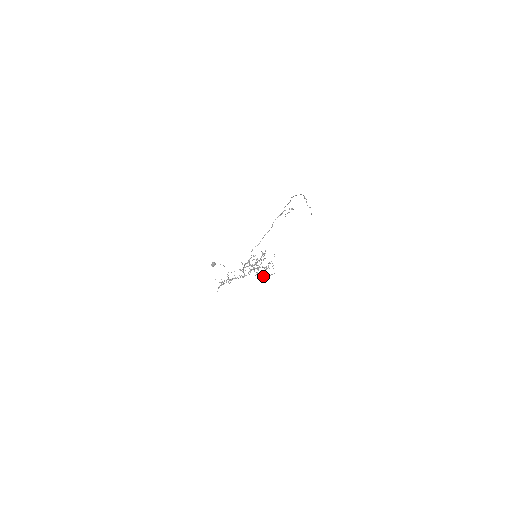
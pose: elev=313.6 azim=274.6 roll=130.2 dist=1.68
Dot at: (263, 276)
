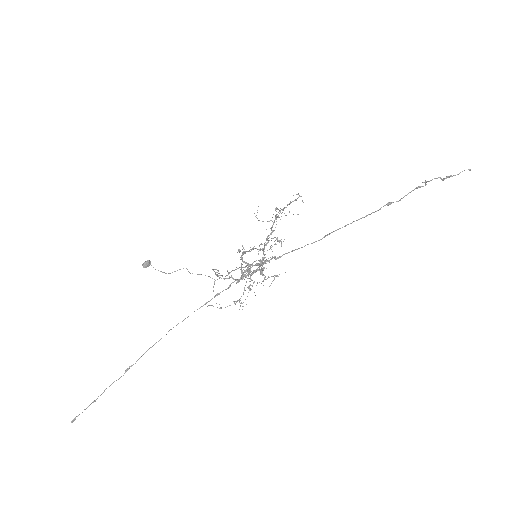
Dot at: occluded
